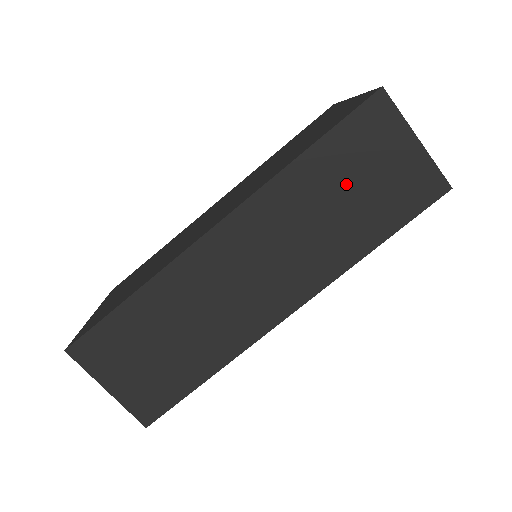
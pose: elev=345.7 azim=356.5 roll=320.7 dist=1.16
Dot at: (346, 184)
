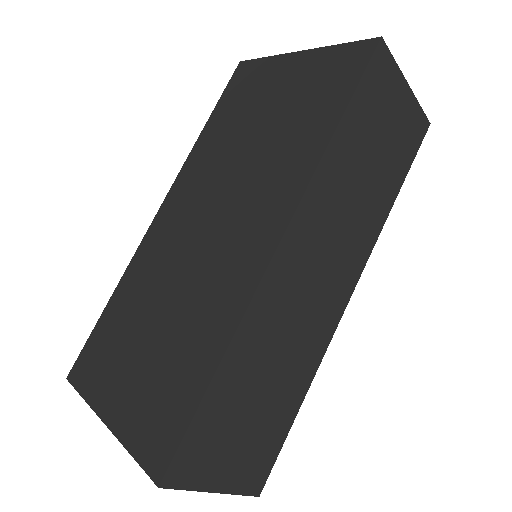
Dot at: (370, 148)
